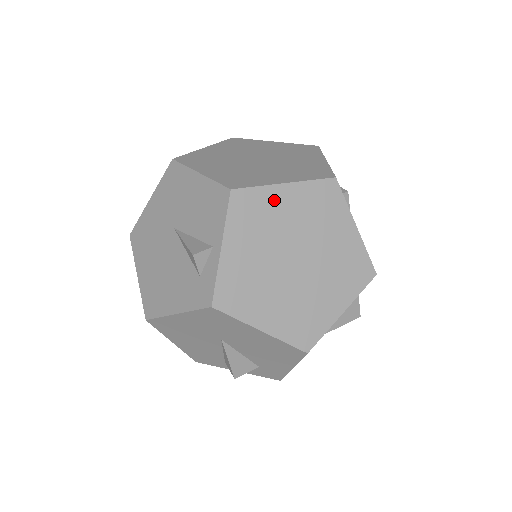
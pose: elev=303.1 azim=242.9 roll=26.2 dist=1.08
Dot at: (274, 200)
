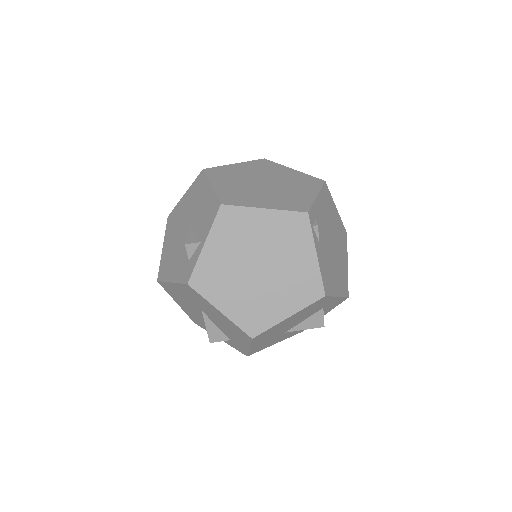
Dot at: (253, 219)
